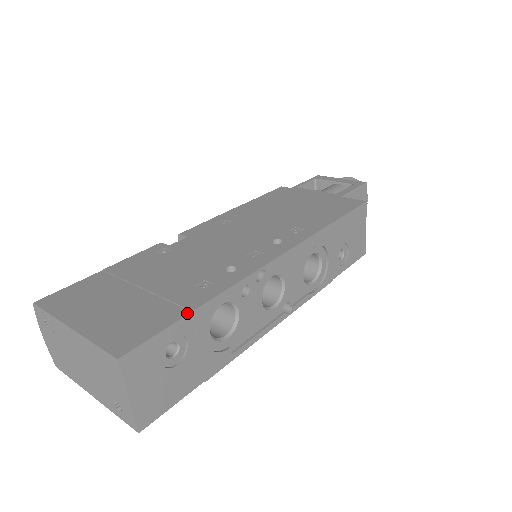
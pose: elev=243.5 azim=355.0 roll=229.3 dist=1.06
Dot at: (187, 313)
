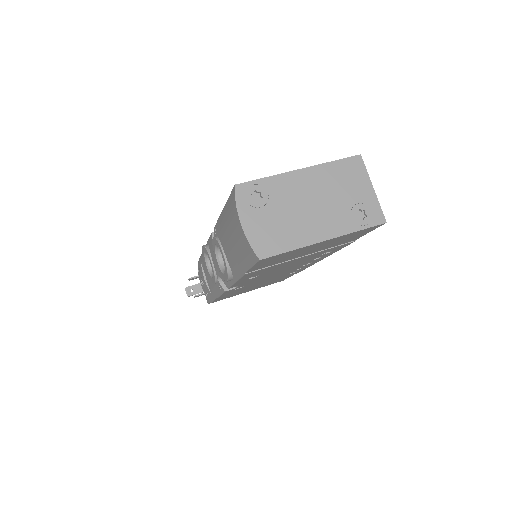
Dot at: occluded
